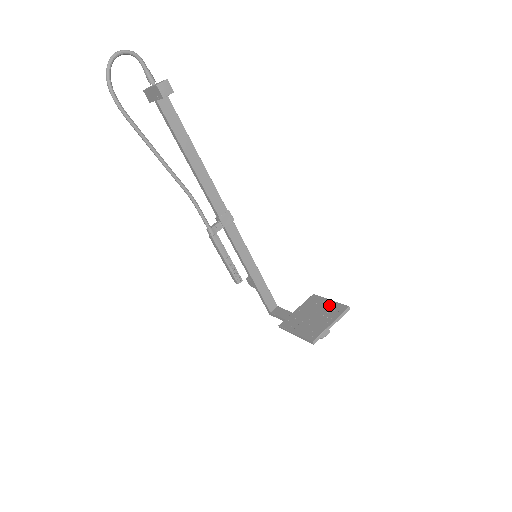
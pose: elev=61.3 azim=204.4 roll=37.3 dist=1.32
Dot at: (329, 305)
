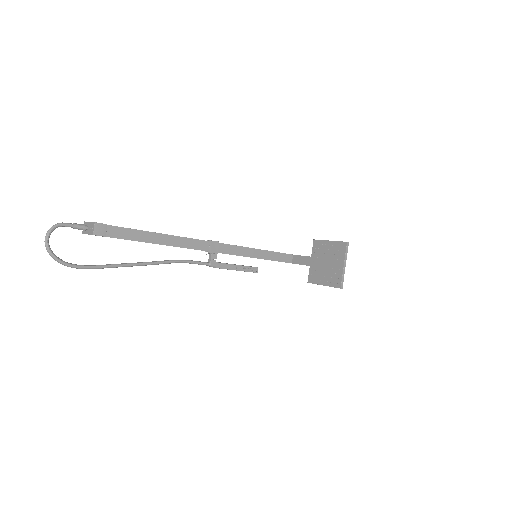
Dot at: (332, 247)
